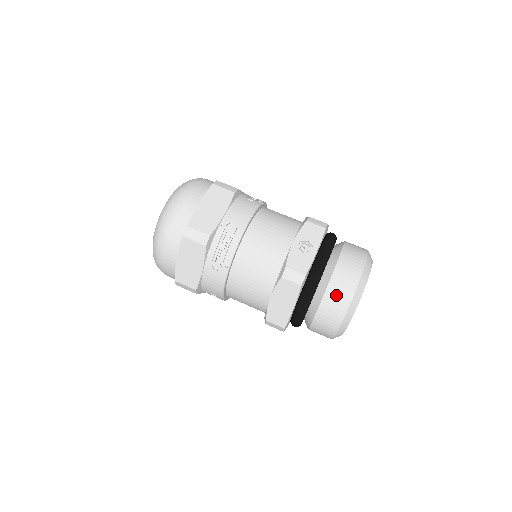
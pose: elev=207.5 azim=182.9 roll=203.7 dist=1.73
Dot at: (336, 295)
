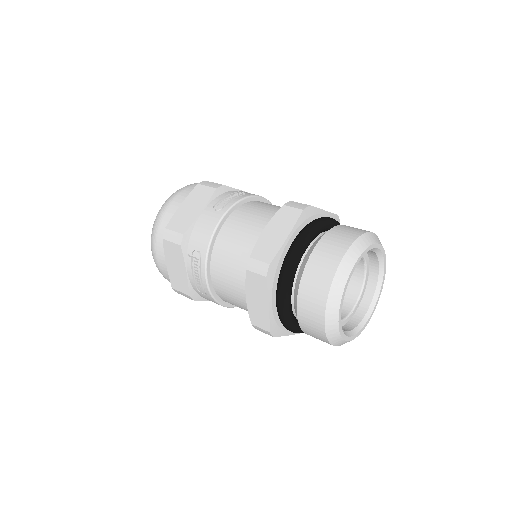
Dot at: (340, 233)
